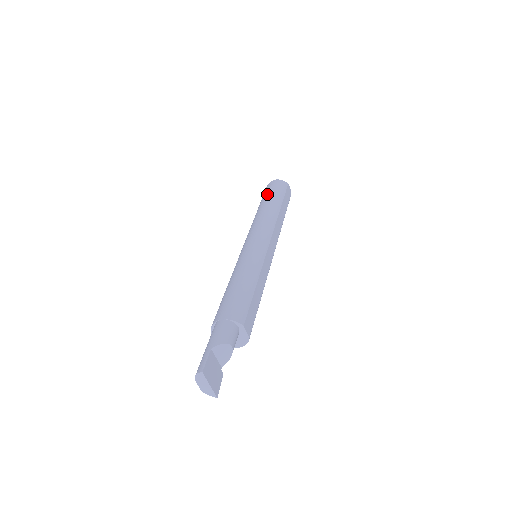
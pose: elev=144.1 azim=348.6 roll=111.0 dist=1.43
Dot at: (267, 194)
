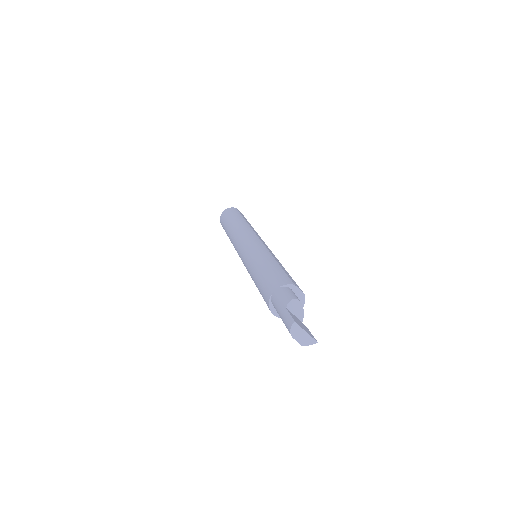
Dot at: (227, 220)
